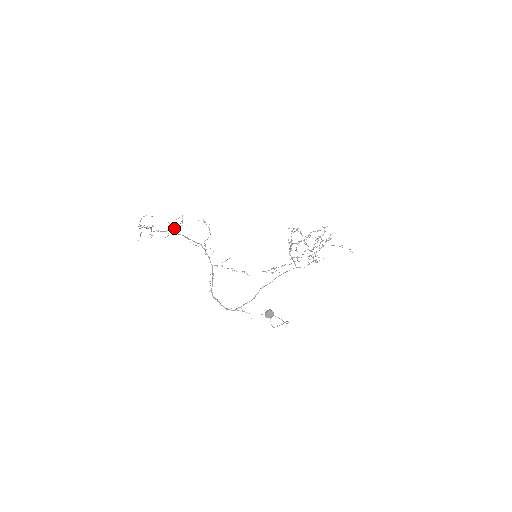
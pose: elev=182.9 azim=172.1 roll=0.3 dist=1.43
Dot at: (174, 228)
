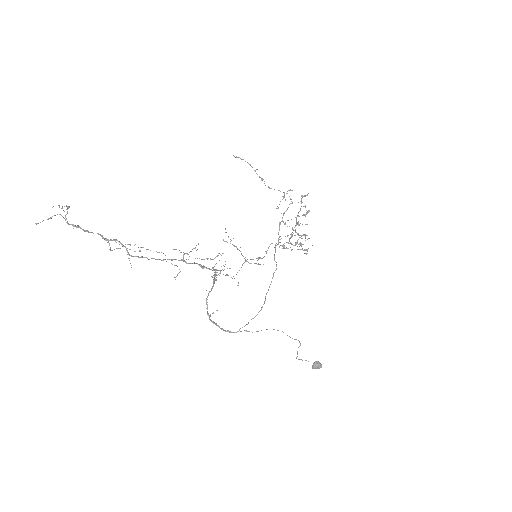
Dot at: (183, 255)
